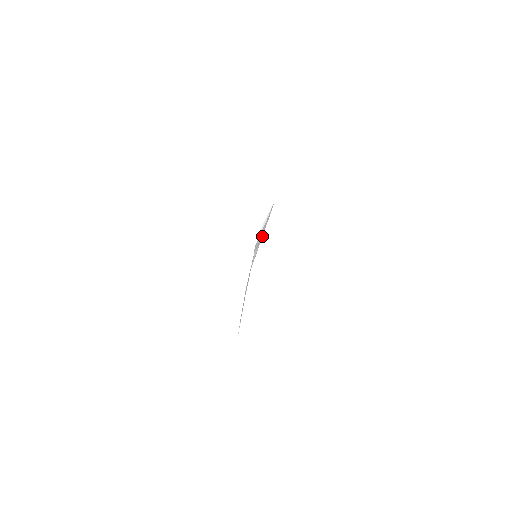
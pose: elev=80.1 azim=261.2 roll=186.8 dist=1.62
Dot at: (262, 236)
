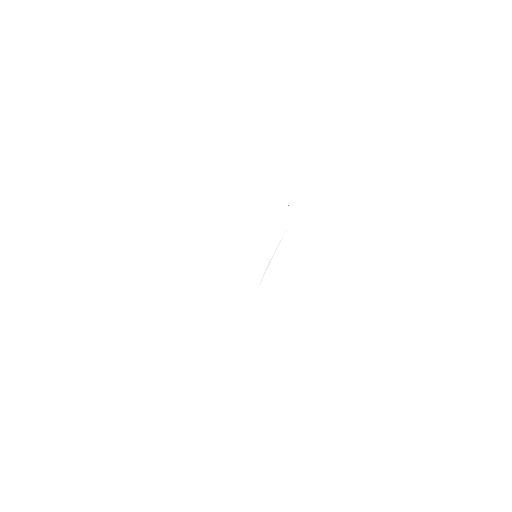
Dot at: occluded
